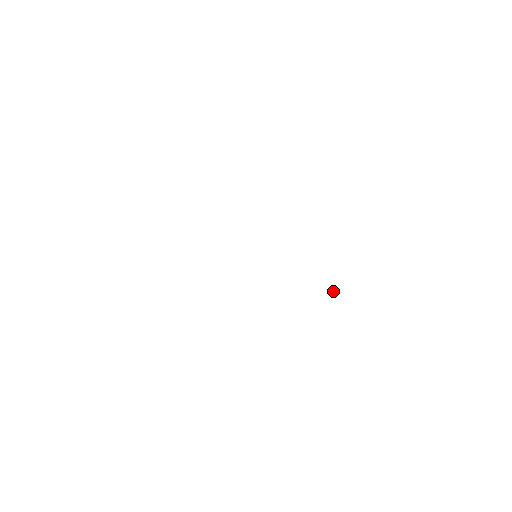
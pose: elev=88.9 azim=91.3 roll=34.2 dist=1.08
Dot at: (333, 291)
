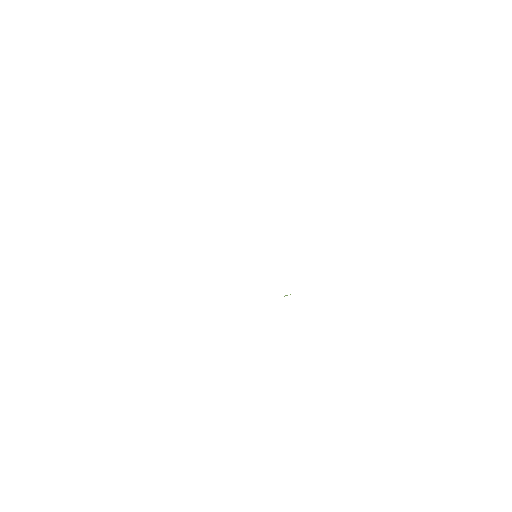
Dot at: (286, 295)
